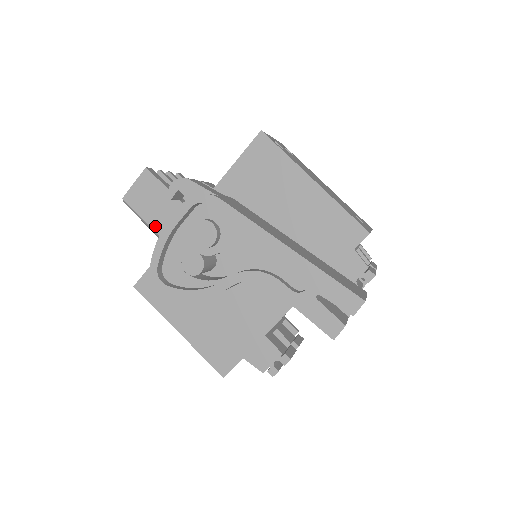
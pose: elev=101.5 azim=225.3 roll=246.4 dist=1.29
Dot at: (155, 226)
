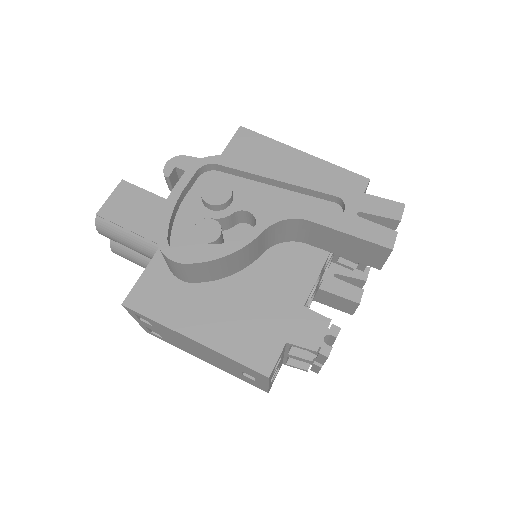
Dot at: (141, 231)
